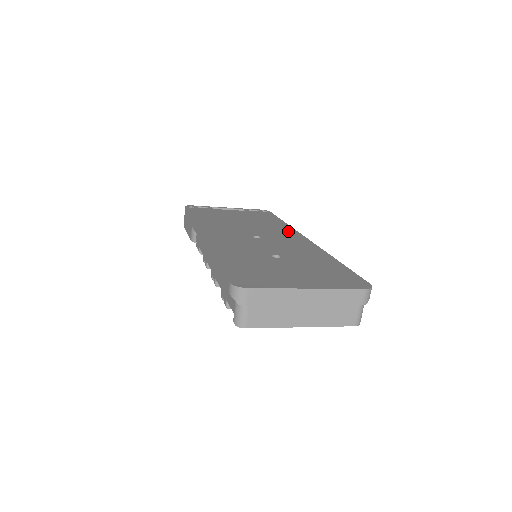
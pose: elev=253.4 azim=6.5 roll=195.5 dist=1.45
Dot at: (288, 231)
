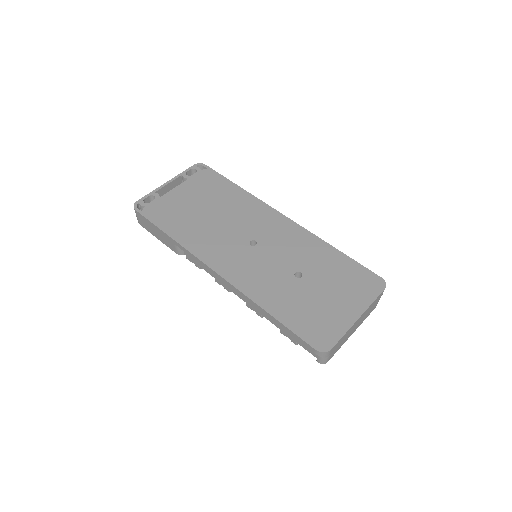
Dot at: (260, 209)
